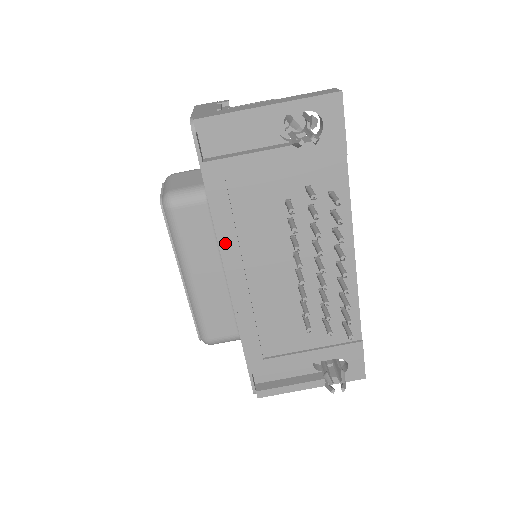
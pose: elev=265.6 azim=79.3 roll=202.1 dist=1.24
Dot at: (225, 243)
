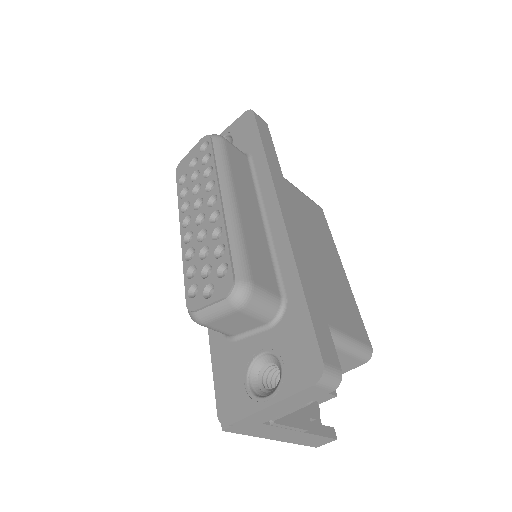
Dot at: occluded
